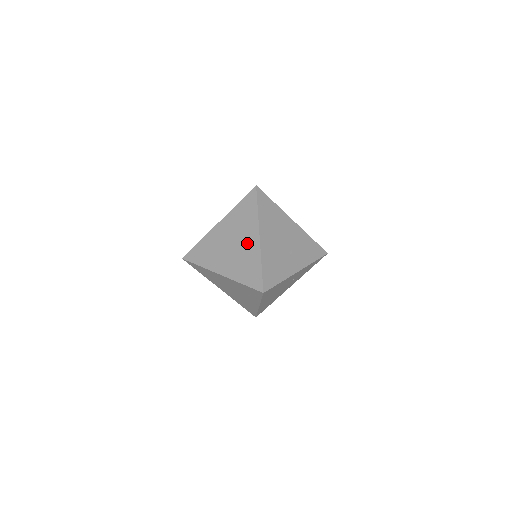
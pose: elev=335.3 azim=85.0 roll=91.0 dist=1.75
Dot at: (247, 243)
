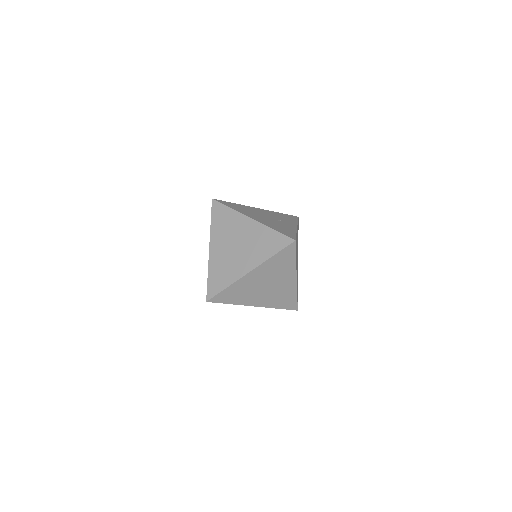
Dot at: (246, 232)
